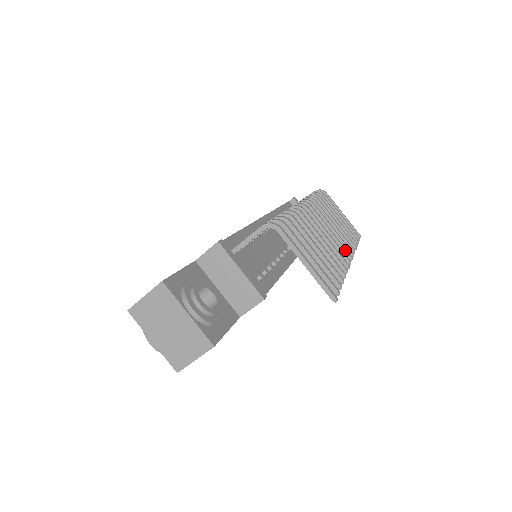
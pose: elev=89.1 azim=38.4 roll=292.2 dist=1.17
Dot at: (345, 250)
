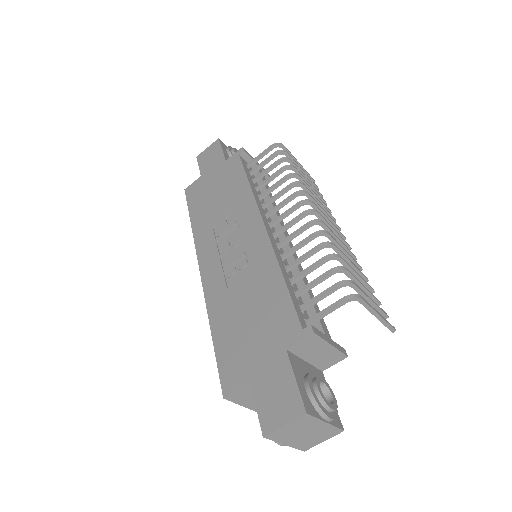
Dot at: (341, 234)
